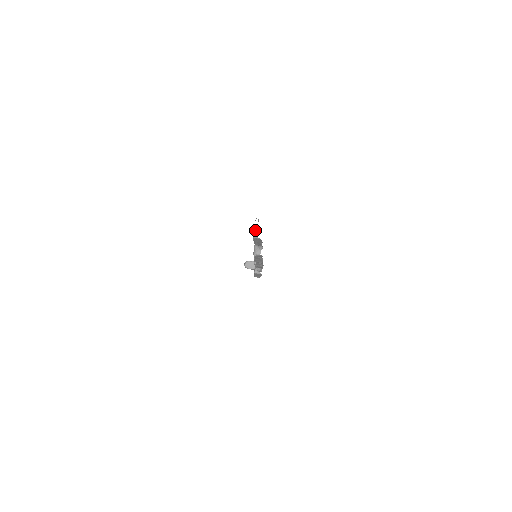
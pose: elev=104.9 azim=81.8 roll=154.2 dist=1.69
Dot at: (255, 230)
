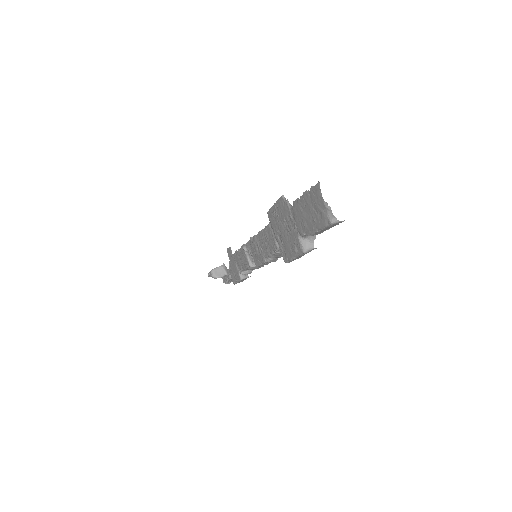
Dot at: (329, 211)
